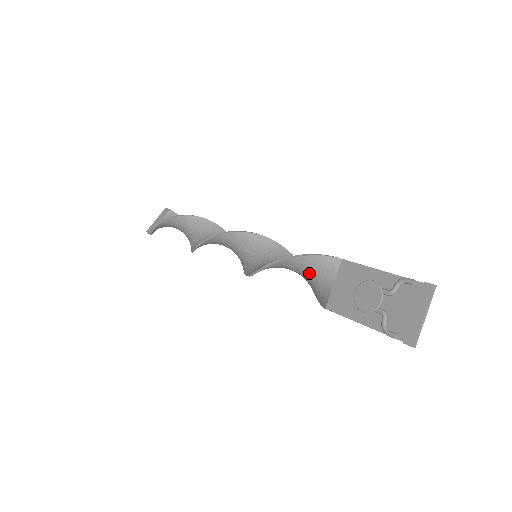
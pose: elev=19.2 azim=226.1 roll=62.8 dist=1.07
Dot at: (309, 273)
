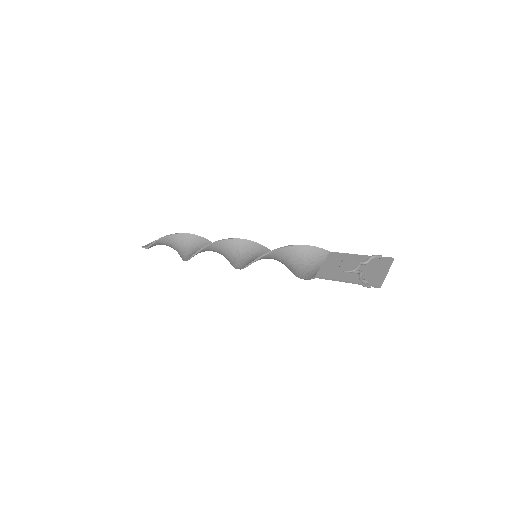
Dot at: (304, 259)
